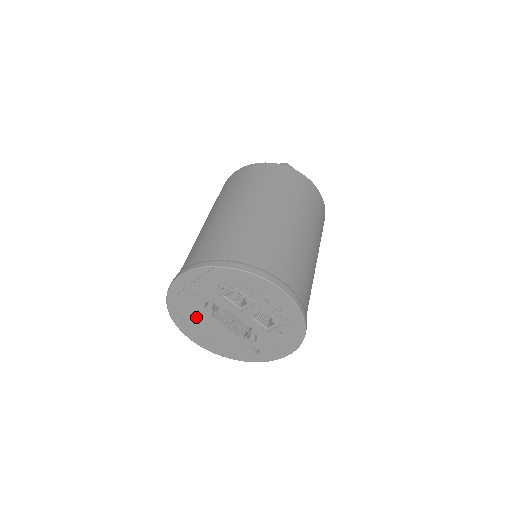
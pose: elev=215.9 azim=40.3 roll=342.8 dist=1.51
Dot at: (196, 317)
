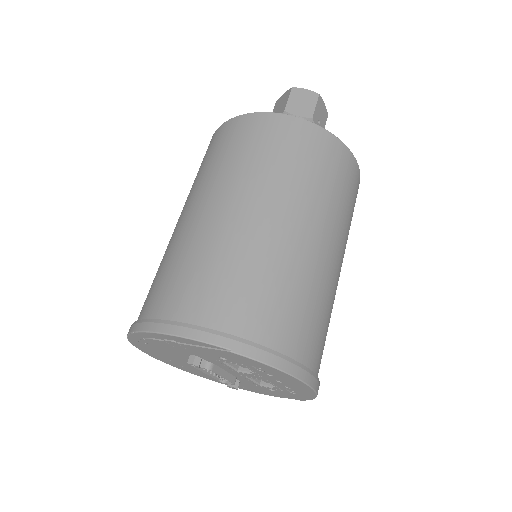
Dot at: (167, 353)
